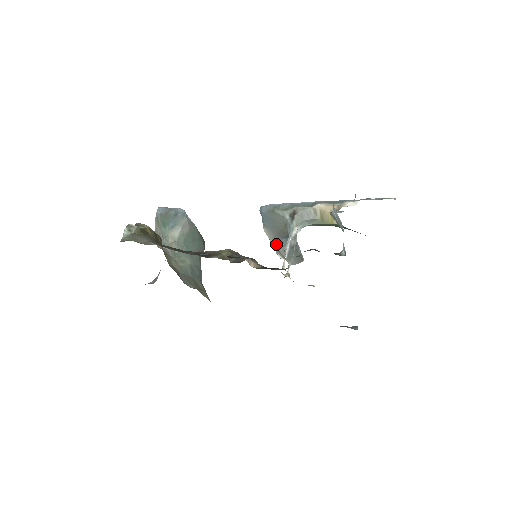
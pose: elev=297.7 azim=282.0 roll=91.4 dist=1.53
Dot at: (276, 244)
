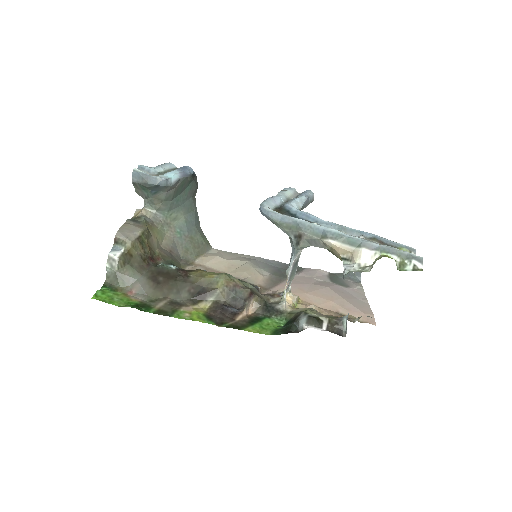
Dot at: occluded
